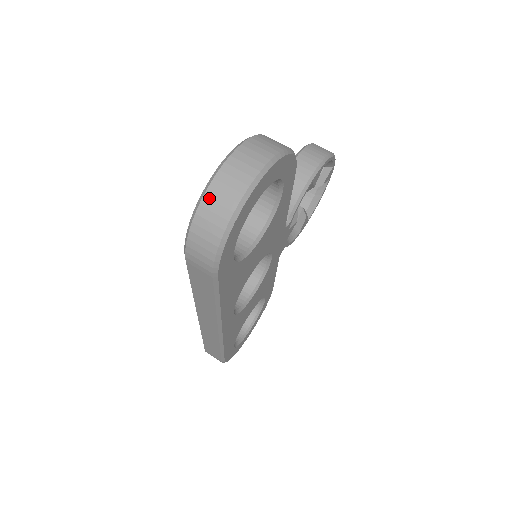
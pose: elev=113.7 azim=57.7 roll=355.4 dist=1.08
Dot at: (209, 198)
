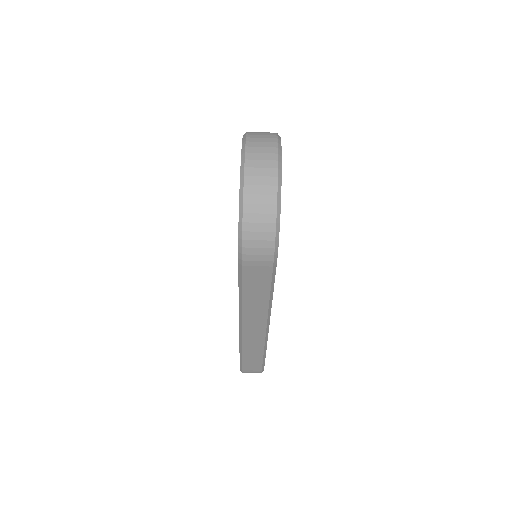
Dot at: (249, 194)
